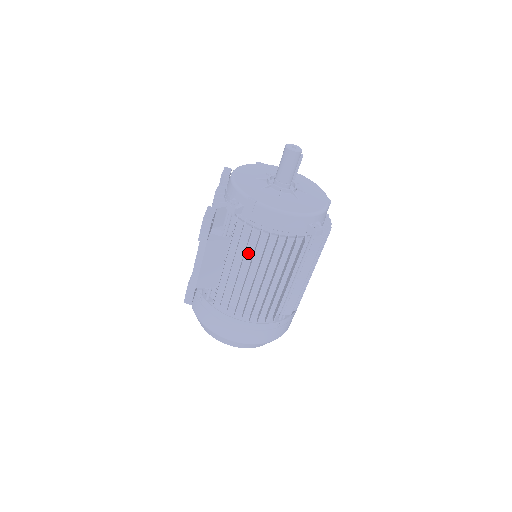
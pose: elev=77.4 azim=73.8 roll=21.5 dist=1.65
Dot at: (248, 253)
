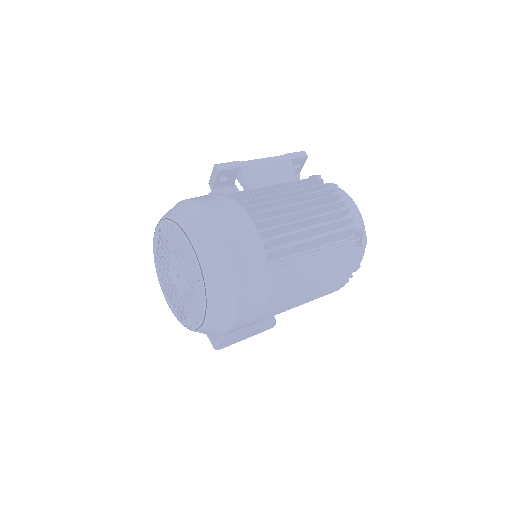
Dot at: occluded
